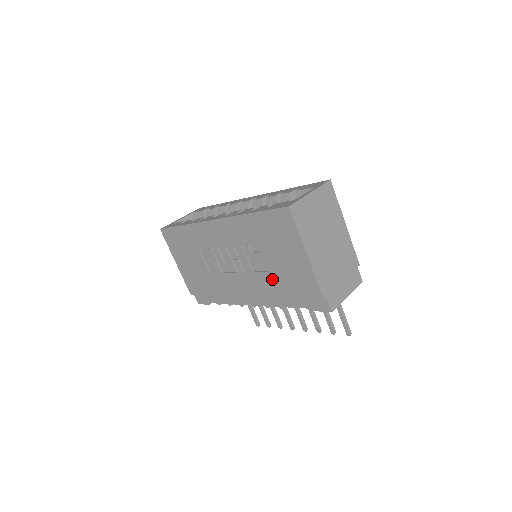
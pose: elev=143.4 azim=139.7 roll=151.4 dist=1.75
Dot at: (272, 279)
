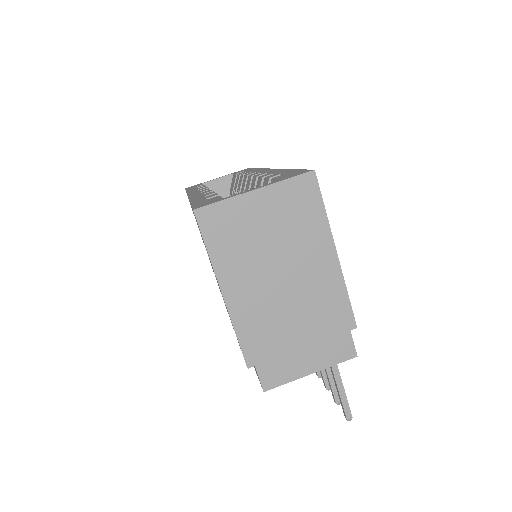
Dot at: occluded
